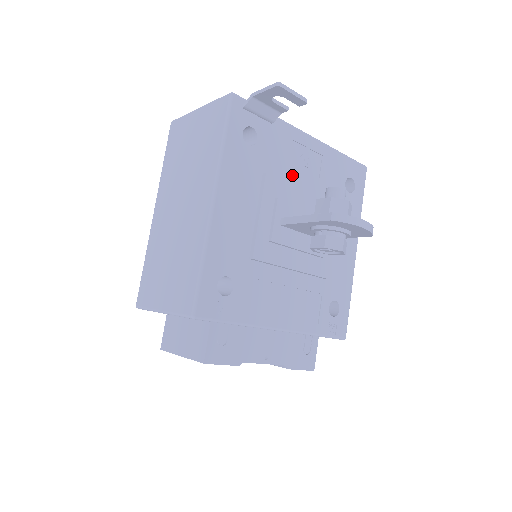
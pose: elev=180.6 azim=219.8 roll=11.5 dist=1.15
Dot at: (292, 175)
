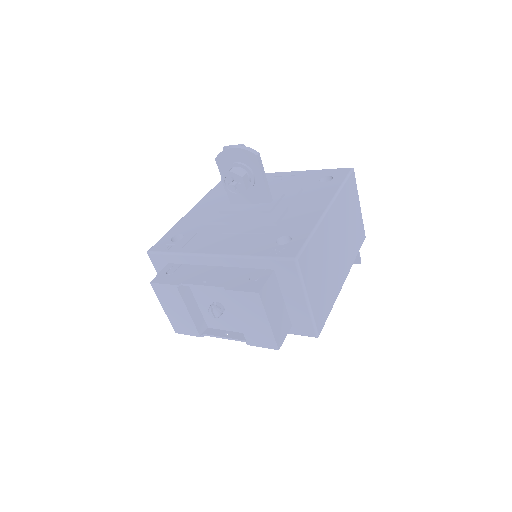
Dot at: occluded
